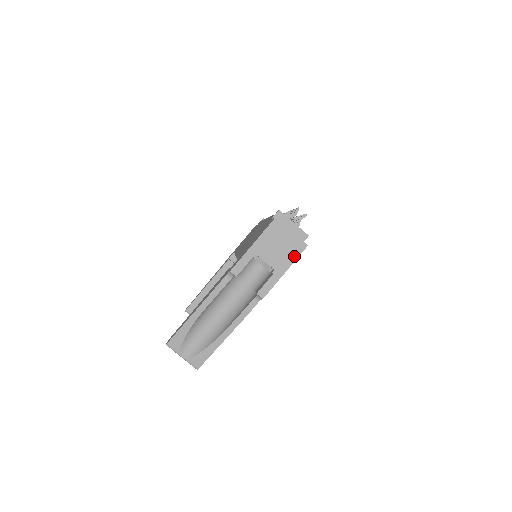
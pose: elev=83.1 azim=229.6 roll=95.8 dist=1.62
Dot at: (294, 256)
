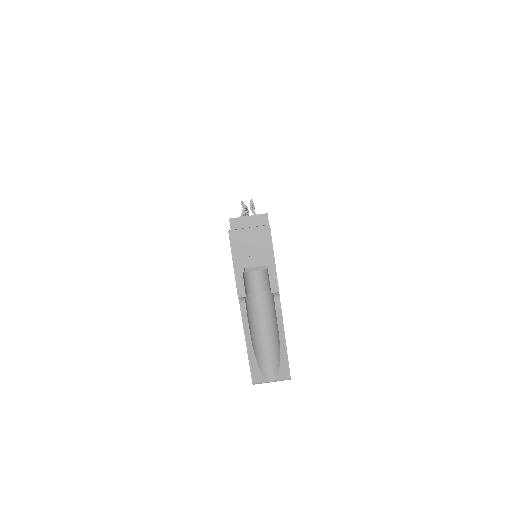
Dot at: (268, 242)
